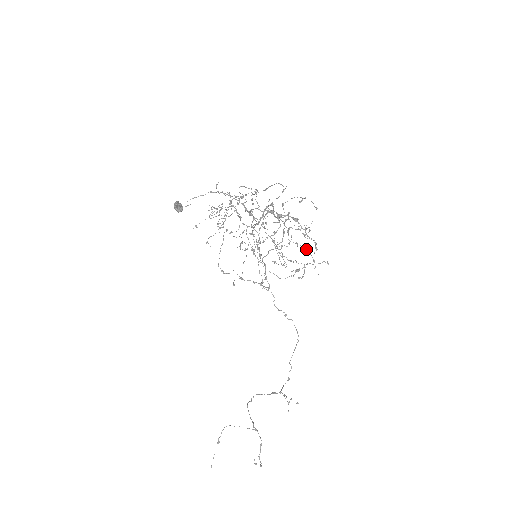
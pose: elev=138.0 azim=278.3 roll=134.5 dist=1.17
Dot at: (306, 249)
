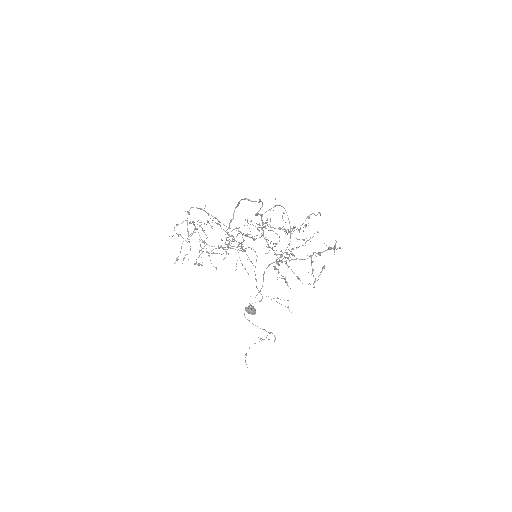
Dot at: occluded
